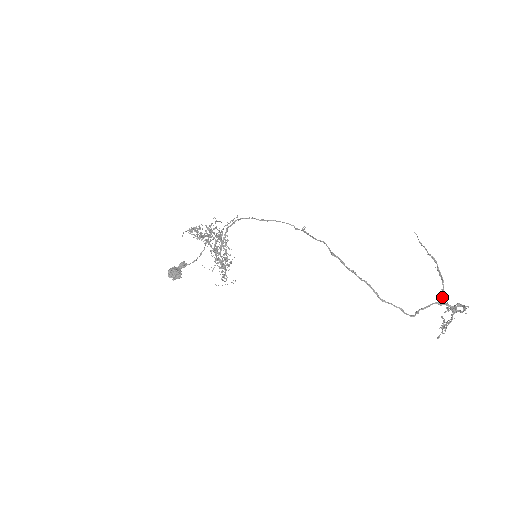
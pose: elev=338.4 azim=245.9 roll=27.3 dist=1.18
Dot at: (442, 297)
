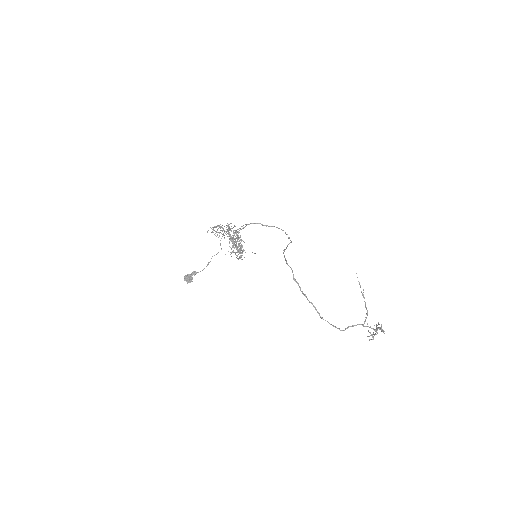
Dot at: occluded
